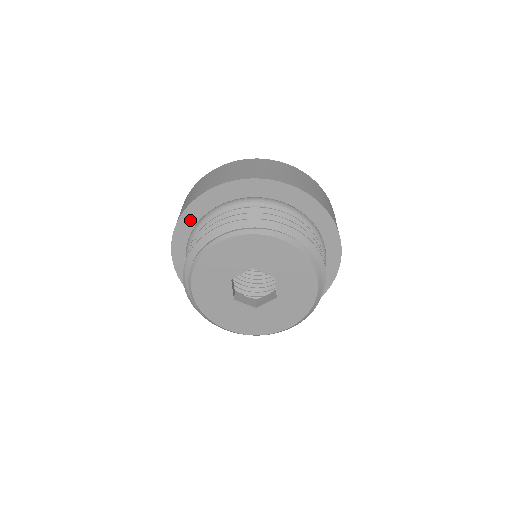
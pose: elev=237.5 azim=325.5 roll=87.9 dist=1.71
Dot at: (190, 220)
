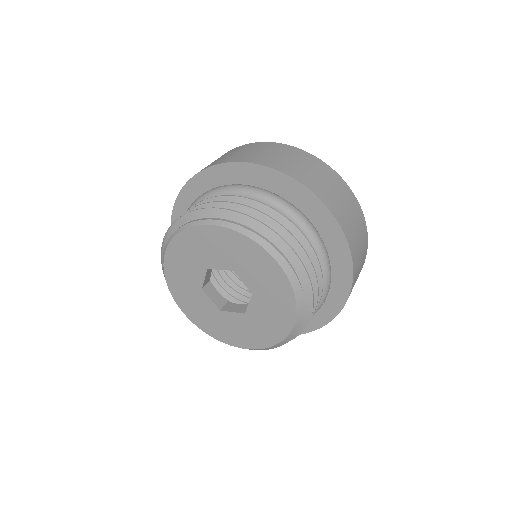
Dot at: (206, 182)
